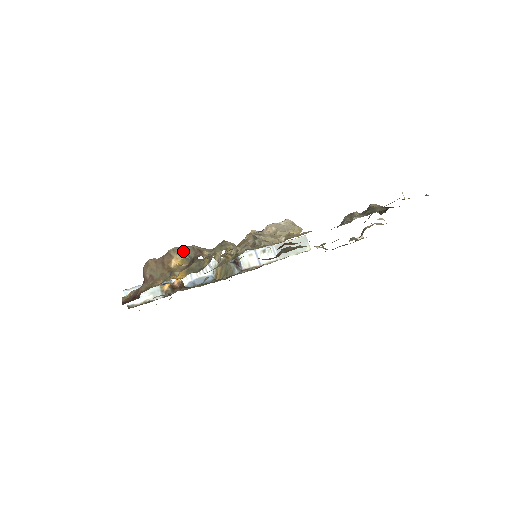
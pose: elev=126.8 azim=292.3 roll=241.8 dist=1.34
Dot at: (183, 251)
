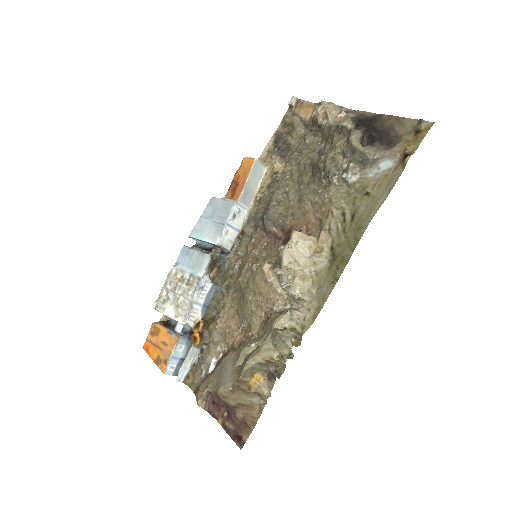
Dot at: (253, 371)
